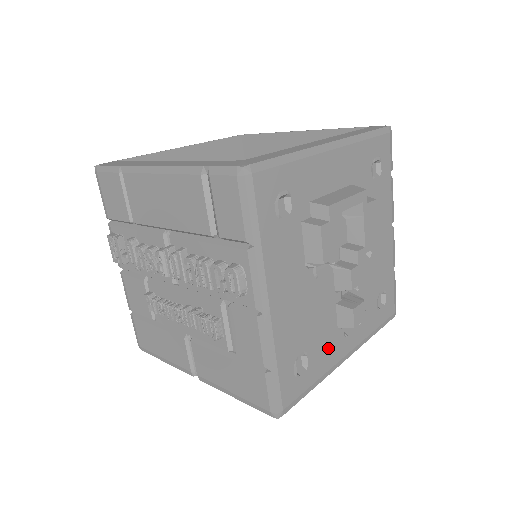
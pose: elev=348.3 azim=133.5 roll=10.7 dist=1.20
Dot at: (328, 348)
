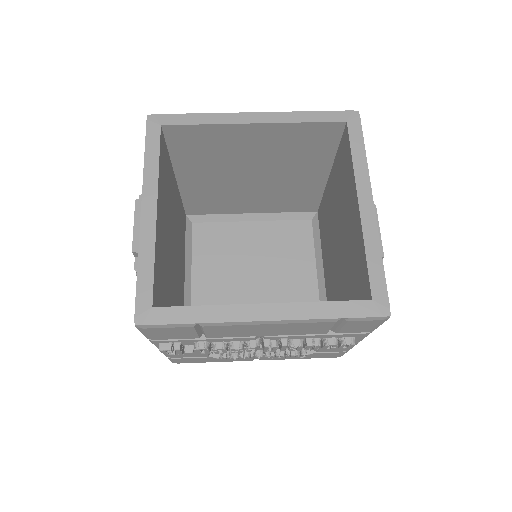
Dot at: occluded
